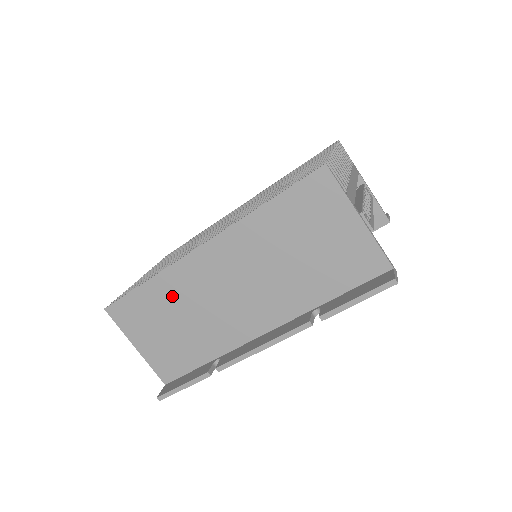
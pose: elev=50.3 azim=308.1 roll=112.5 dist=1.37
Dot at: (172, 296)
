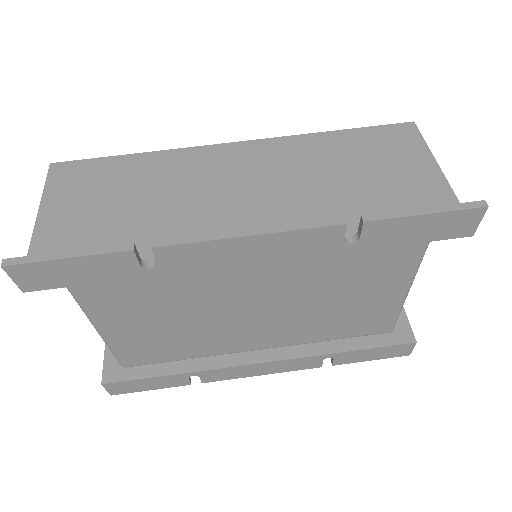
Dot at: (155, 175)
